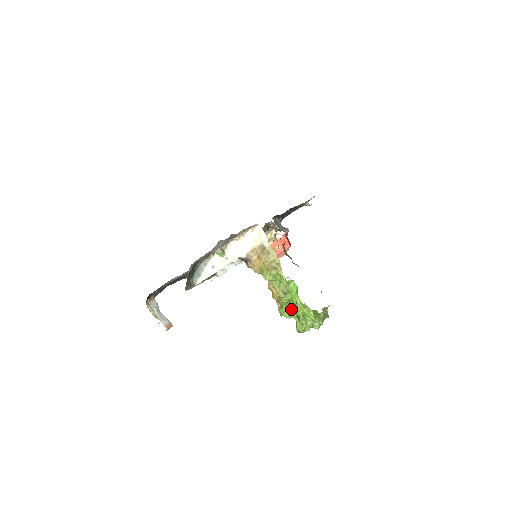
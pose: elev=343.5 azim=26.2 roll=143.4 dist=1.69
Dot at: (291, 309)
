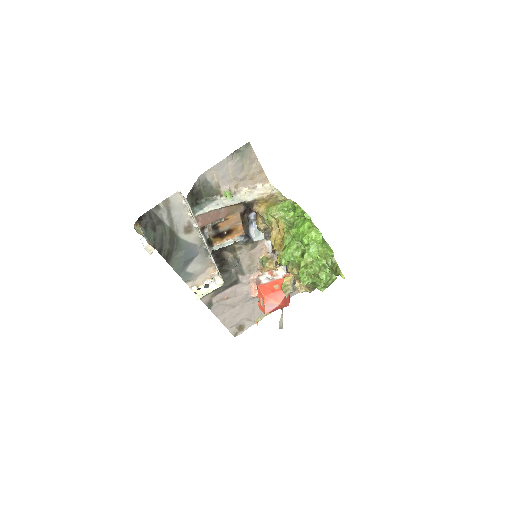
Dot at: (295, 246)
